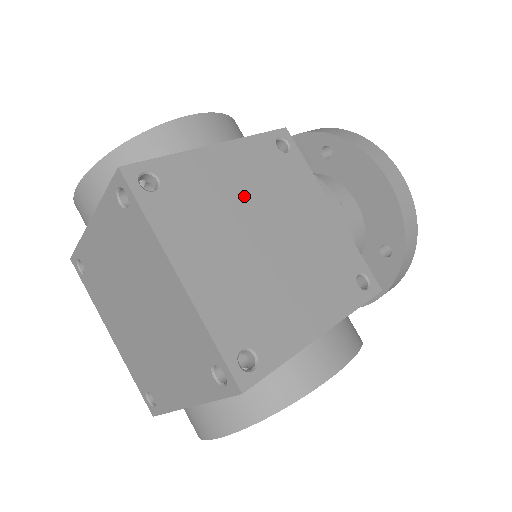
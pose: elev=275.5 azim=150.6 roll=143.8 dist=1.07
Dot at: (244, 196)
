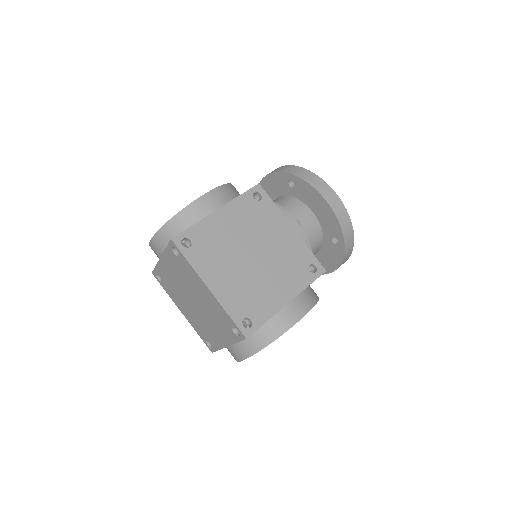
Dot at: (237, 236)
